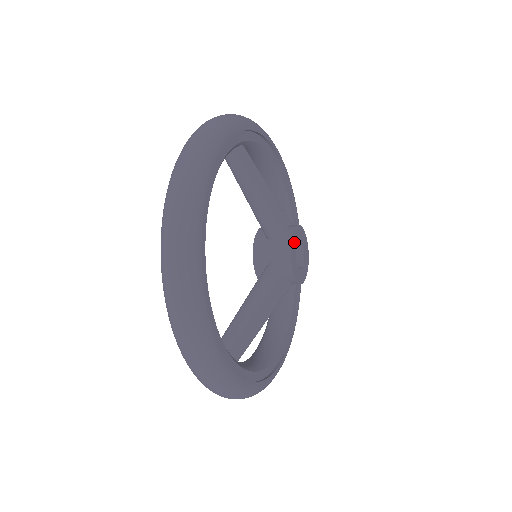
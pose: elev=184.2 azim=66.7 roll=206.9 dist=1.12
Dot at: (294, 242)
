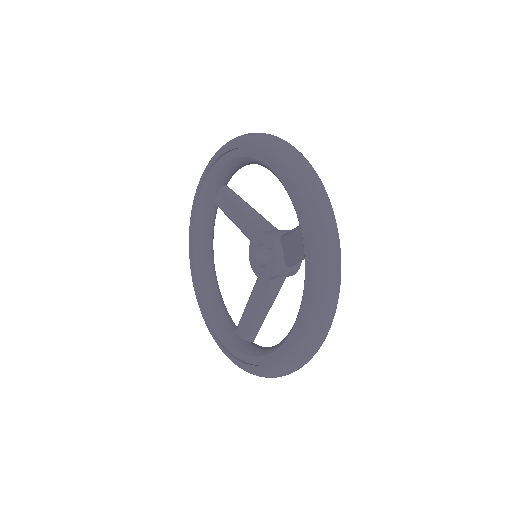
Dot at: occluded
